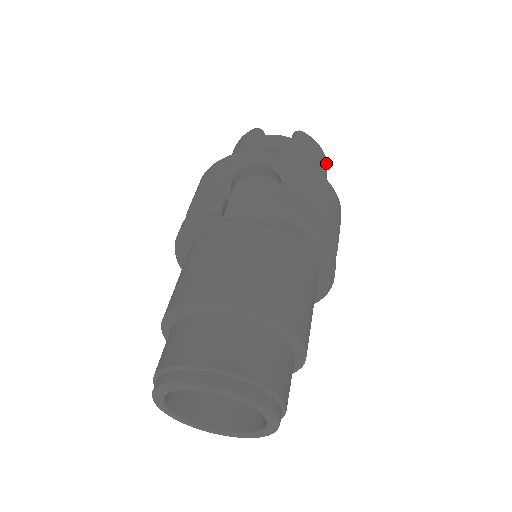
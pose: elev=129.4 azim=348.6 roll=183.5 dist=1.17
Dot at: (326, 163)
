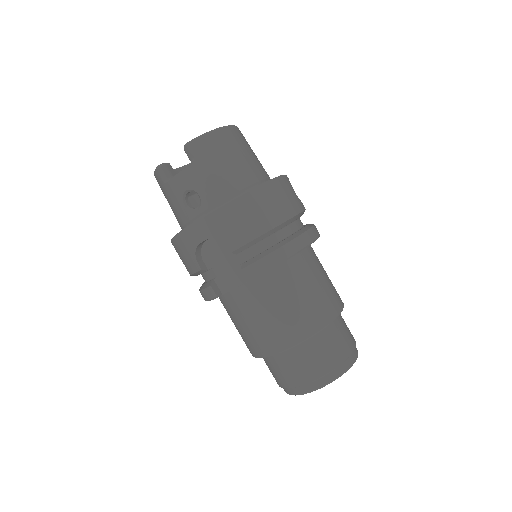
Dot at: (227, 132)
